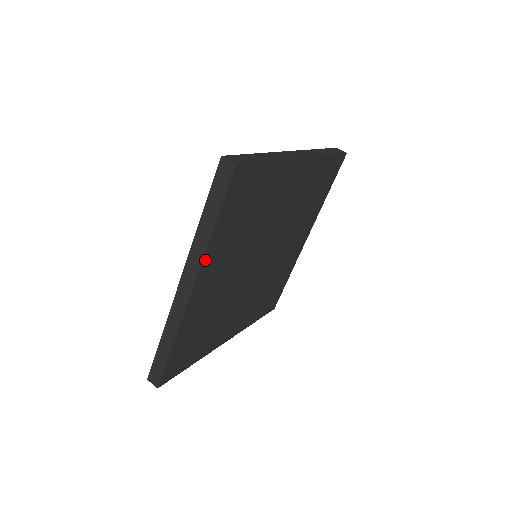
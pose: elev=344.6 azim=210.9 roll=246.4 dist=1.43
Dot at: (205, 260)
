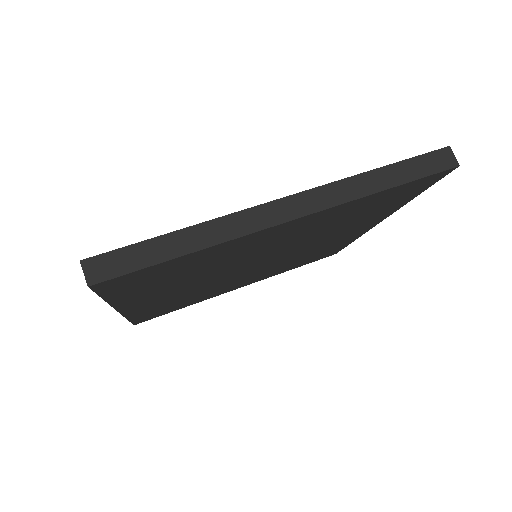
Dot at: (118, 305)
